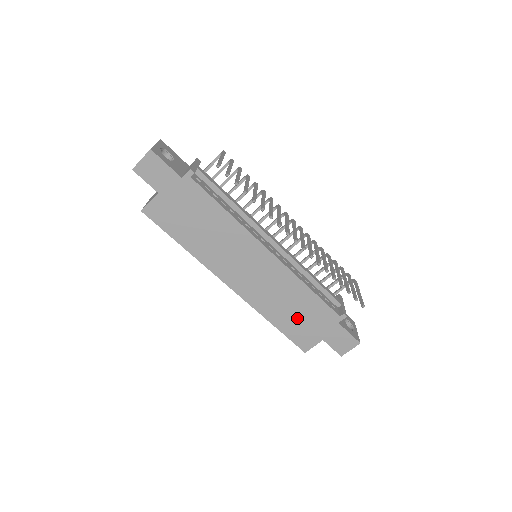
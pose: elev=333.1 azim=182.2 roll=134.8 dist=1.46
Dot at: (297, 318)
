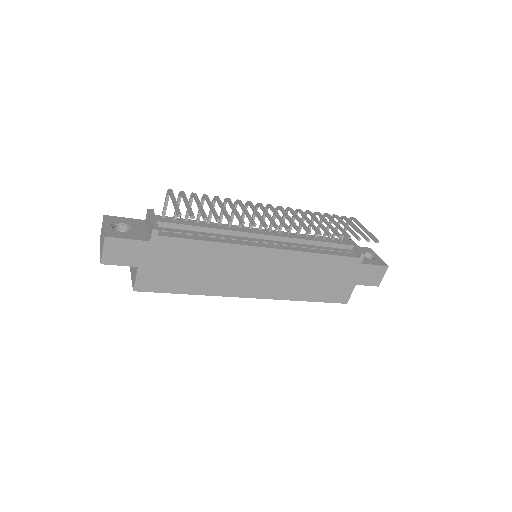
Dot at: (324, 283)
